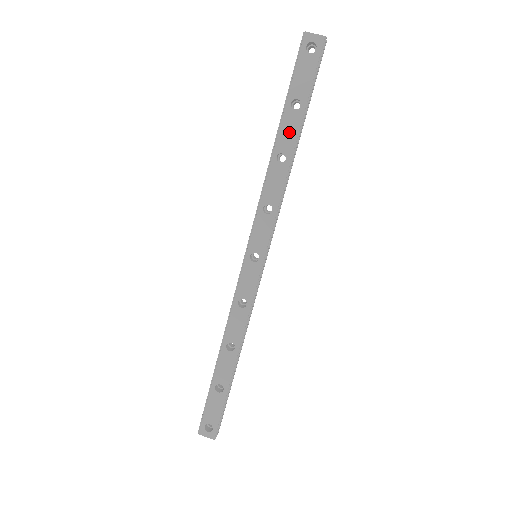
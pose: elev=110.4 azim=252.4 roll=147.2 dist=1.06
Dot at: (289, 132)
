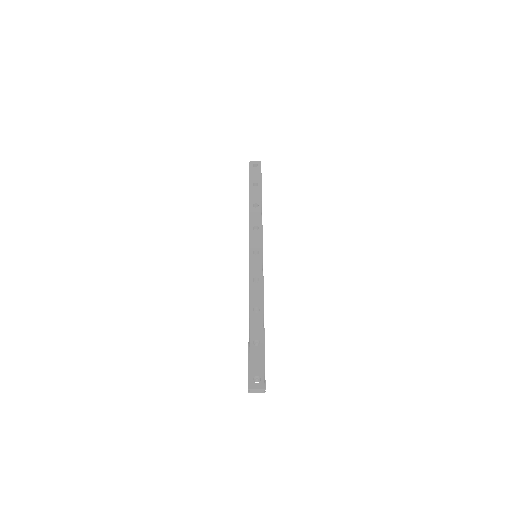
Dot at: (256, 195)
